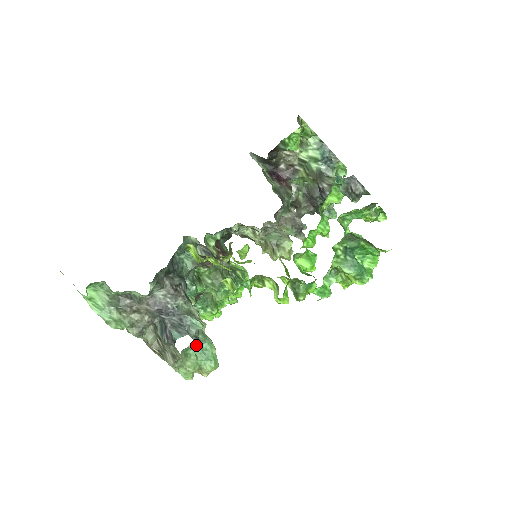
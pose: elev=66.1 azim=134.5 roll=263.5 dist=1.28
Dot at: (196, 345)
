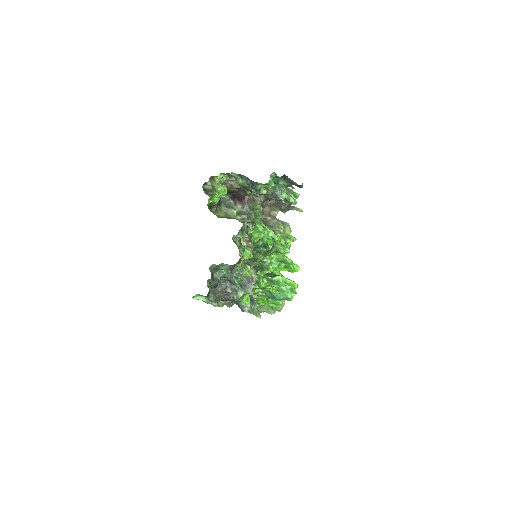
Dot at: occluded
